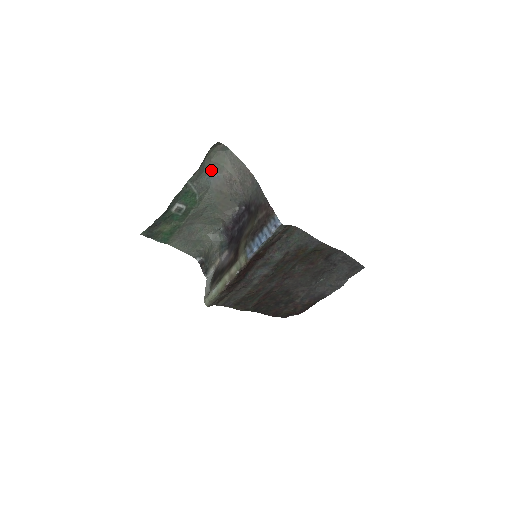
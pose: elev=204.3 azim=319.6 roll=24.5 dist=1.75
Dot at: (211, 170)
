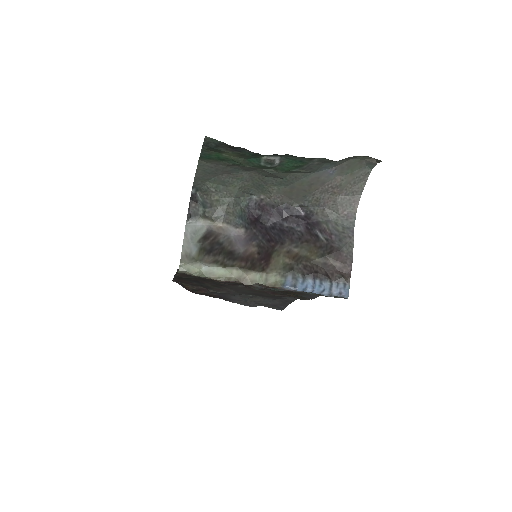
Dot at: (337, 165)
